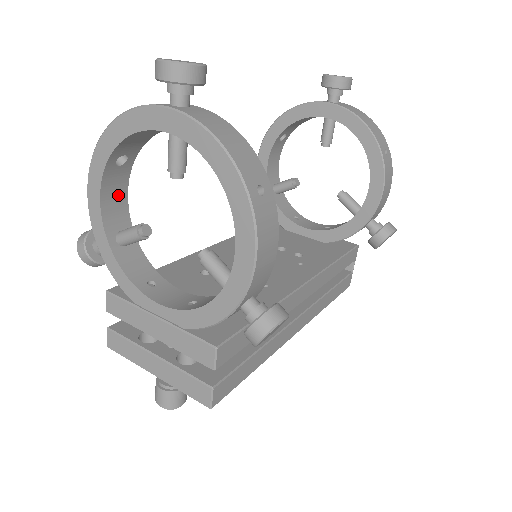
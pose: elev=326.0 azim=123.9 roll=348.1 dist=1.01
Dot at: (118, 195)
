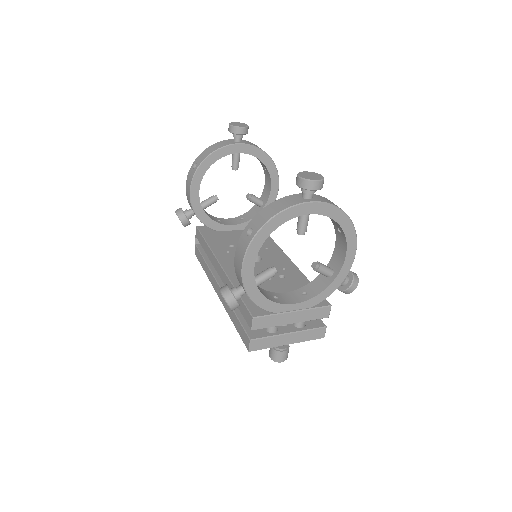
Dot at: occluded
